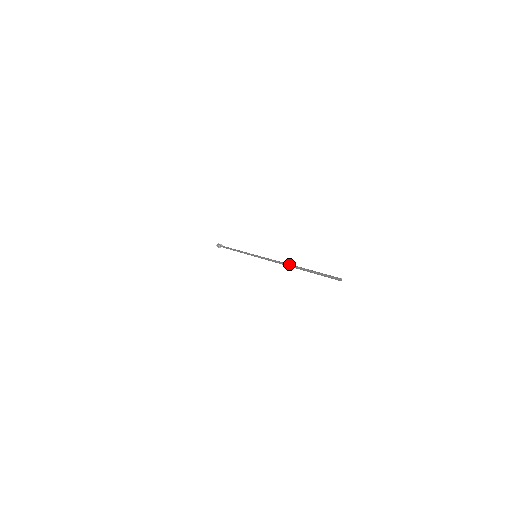
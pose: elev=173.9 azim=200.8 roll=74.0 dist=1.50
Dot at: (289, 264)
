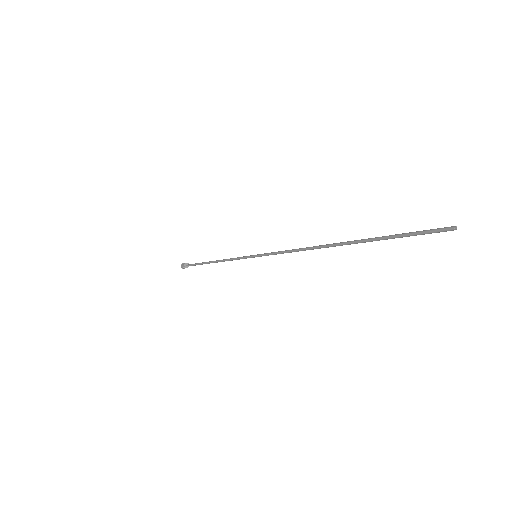
Dot at: (328, 244)
